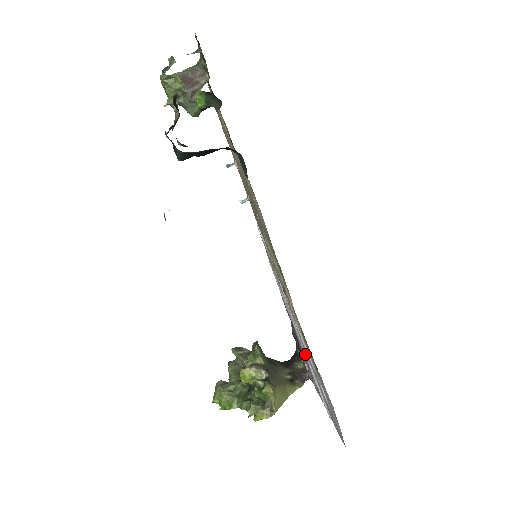
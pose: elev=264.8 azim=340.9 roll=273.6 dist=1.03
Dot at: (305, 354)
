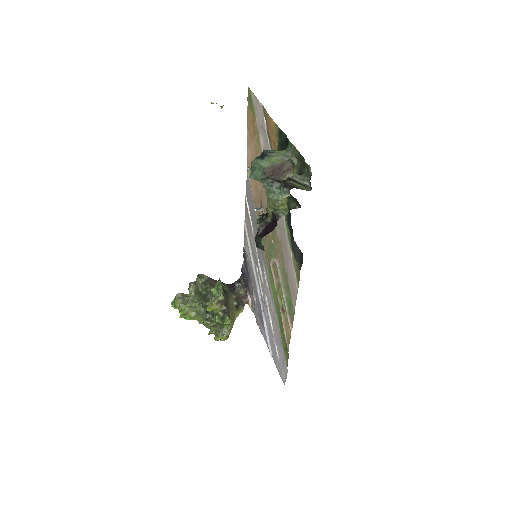
Dot at: (262, 310)
